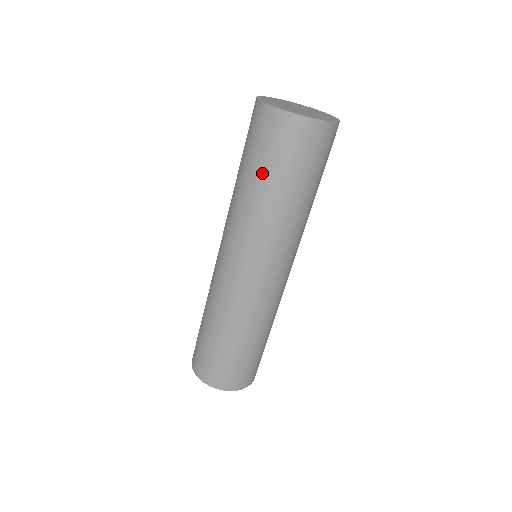
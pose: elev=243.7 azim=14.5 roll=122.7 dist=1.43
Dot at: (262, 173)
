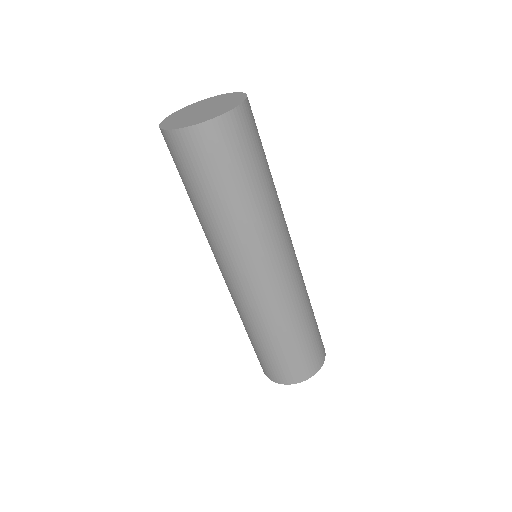
Dot at: occluded
